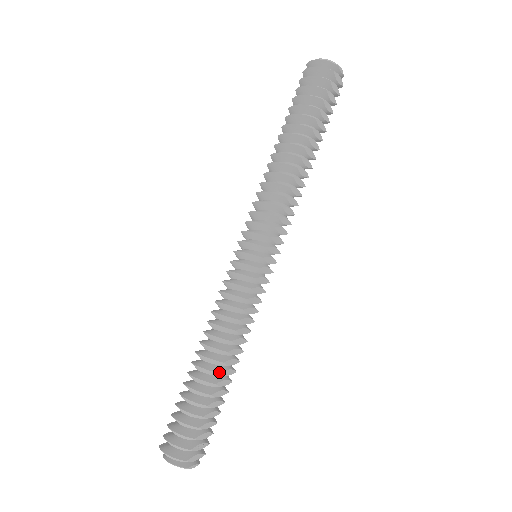
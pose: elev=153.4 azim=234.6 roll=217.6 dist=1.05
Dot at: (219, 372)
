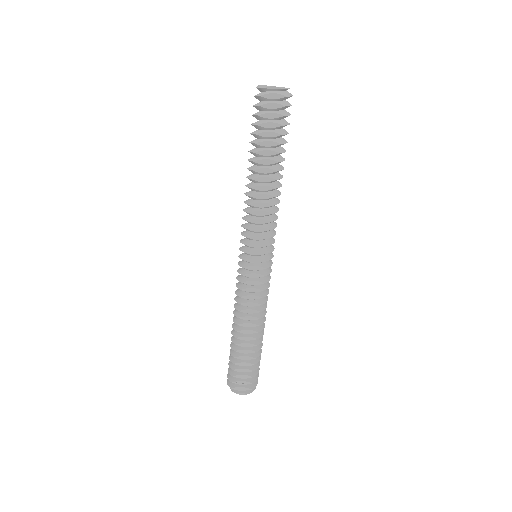
Dot at: (236, 337)
